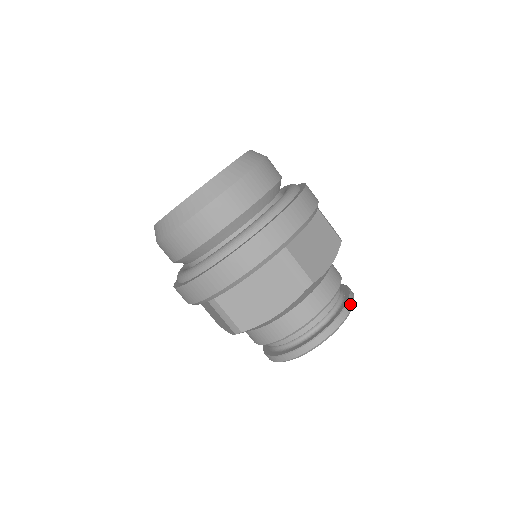
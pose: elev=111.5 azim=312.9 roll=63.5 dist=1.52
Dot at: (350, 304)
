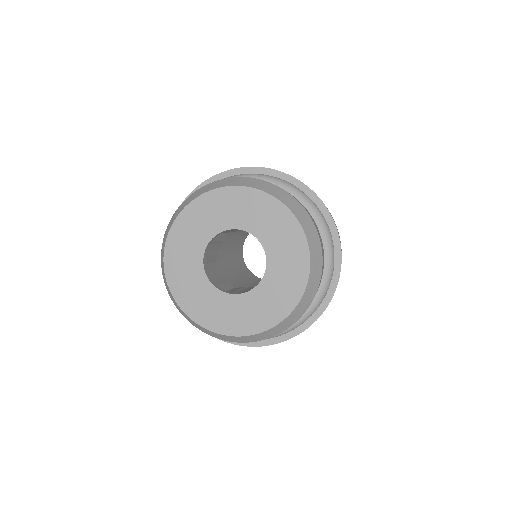
Dot at: occluded
